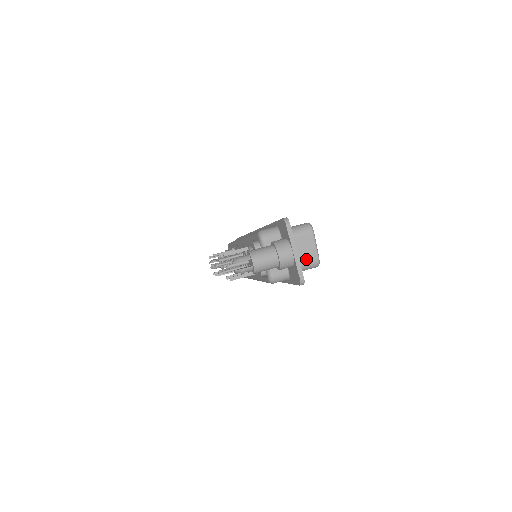
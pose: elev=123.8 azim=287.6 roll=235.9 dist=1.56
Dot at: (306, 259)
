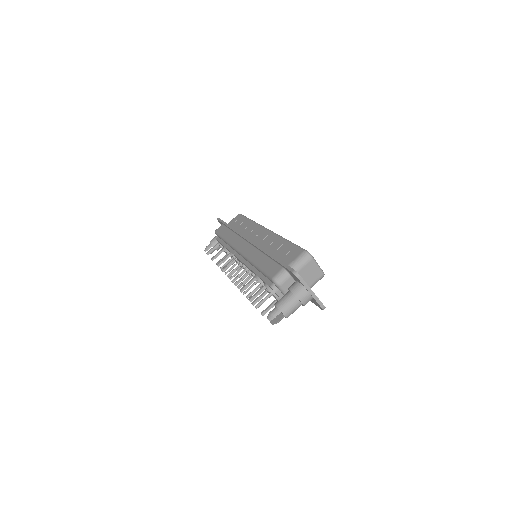
Dot at: (314, 278)
